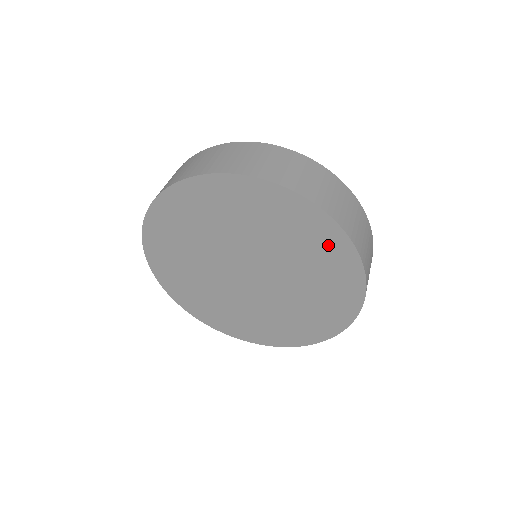
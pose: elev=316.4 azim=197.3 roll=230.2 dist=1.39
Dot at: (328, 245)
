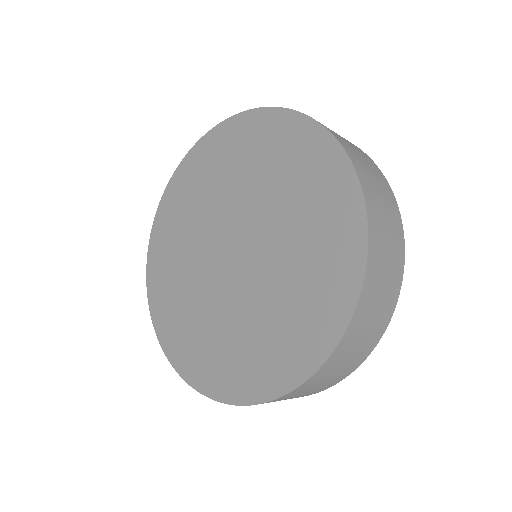
Dot at: (241, 136)
